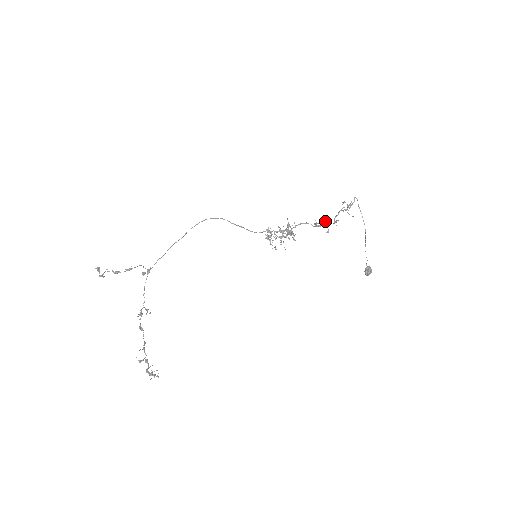
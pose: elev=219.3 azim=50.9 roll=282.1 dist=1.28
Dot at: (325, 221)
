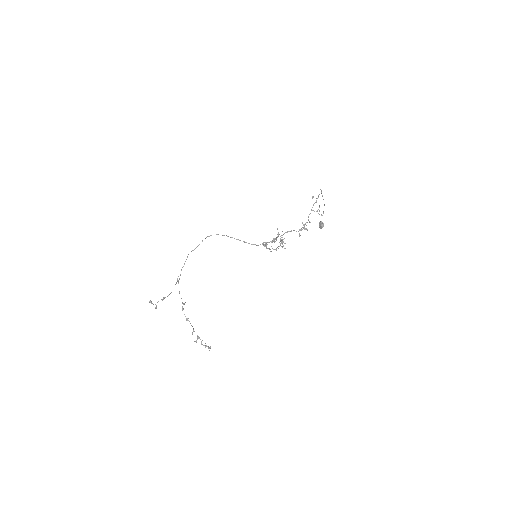
Dot at: (304, 225)
